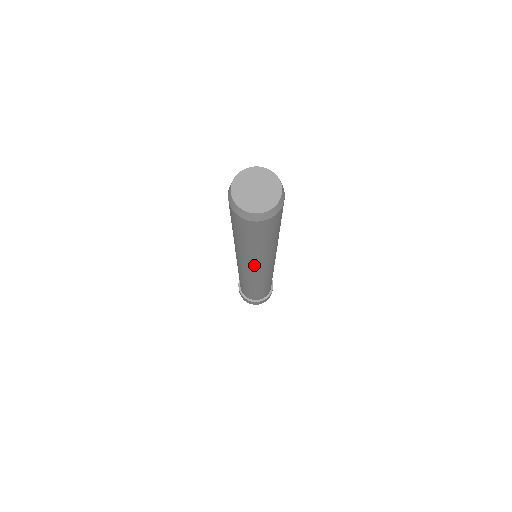
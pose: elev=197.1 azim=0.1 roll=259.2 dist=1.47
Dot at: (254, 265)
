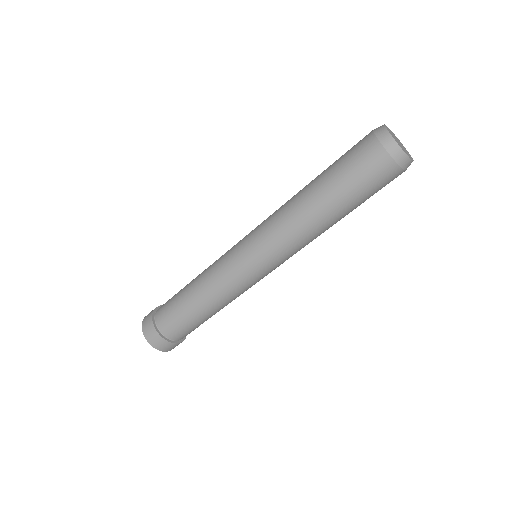
Dot at: (292, 252)
